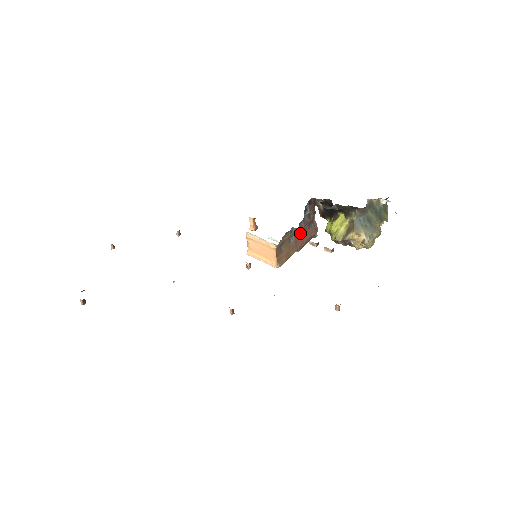
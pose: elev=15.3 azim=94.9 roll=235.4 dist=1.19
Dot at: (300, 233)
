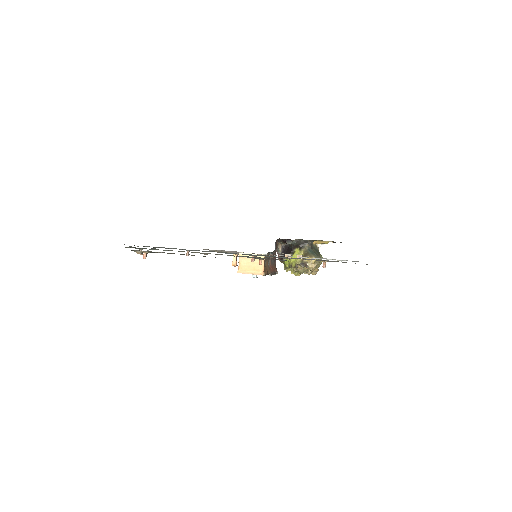
Dot at: (272, 262)
